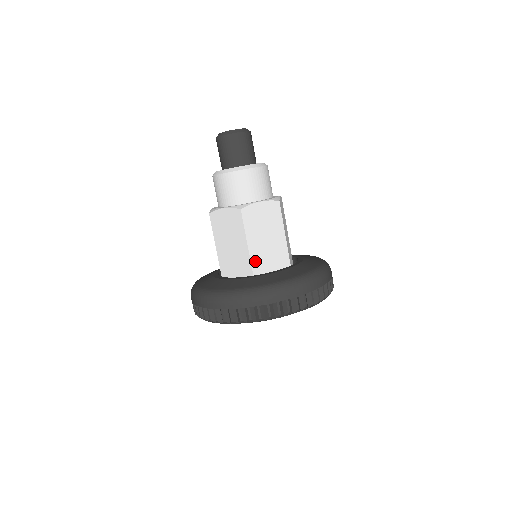
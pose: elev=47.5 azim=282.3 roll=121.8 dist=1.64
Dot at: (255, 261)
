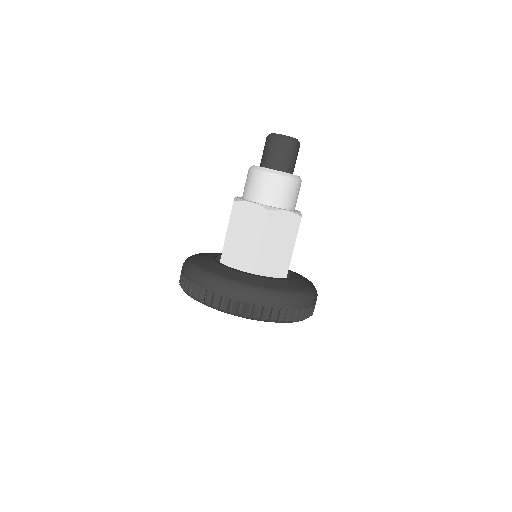
Dot at: (260, 261)
